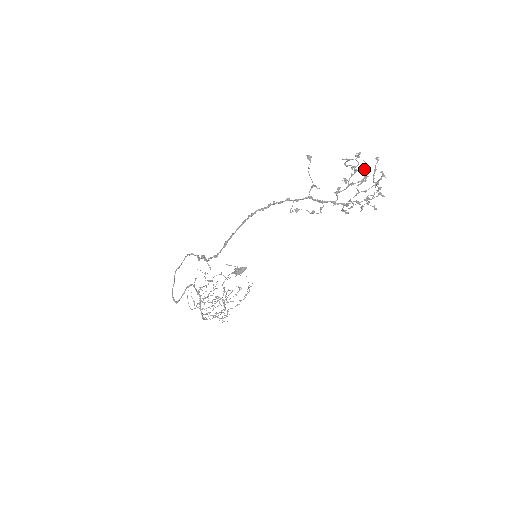
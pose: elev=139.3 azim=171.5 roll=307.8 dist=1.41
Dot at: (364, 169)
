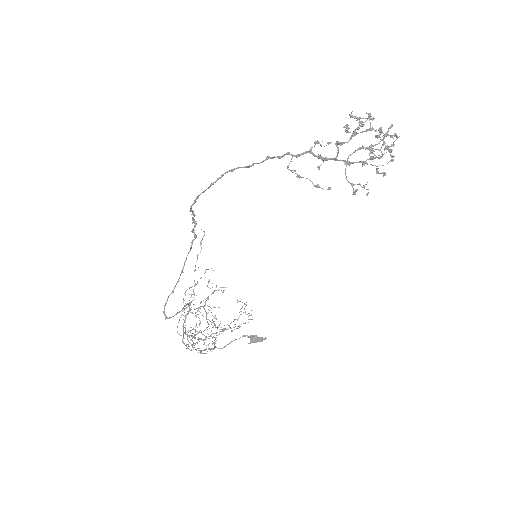
Dot at: (368, 115)
